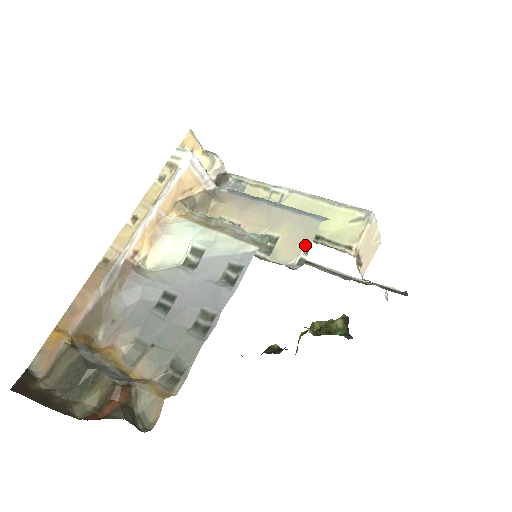
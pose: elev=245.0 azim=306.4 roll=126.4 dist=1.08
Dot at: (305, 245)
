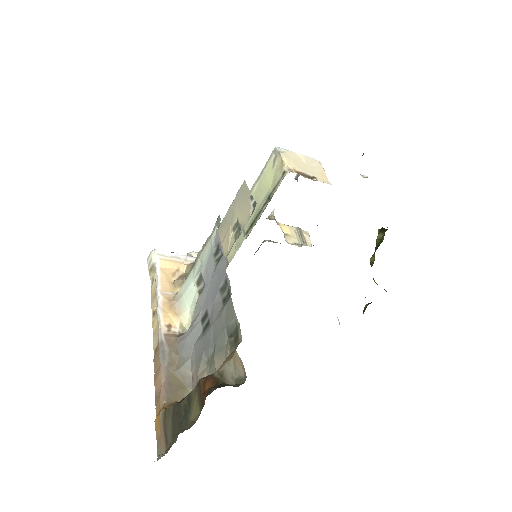
Dot at: (248, 198)
